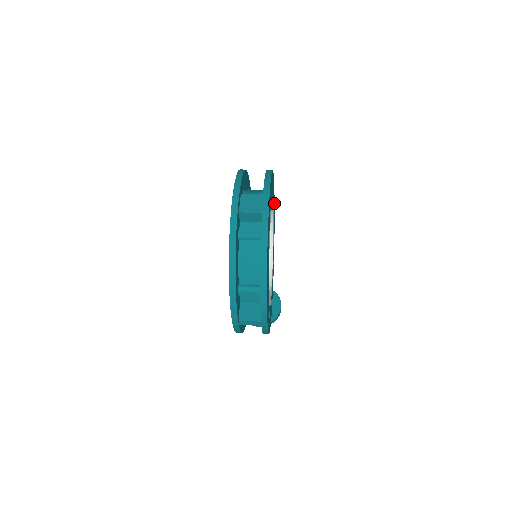
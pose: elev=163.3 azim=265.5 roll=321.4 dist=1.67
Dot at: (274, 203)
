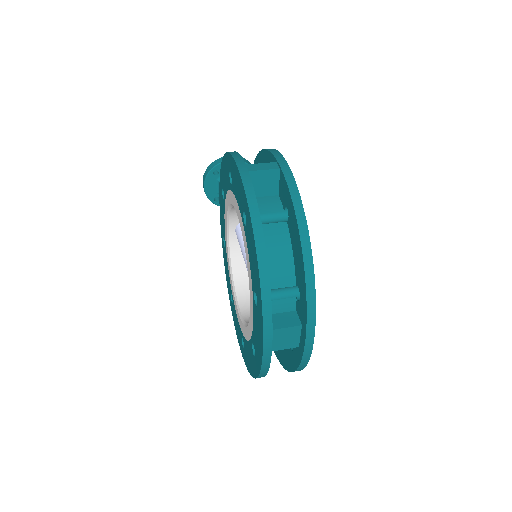
Dot at: occluded
